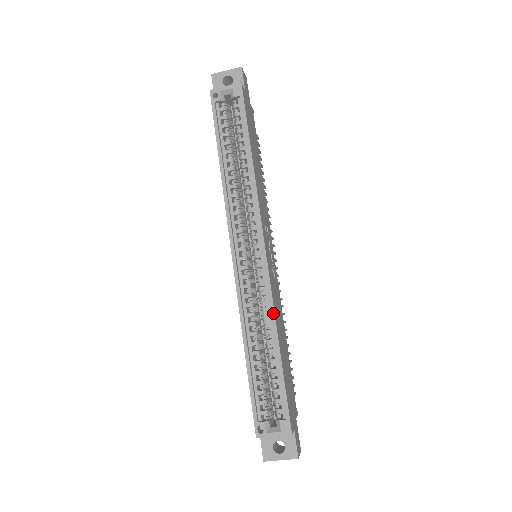
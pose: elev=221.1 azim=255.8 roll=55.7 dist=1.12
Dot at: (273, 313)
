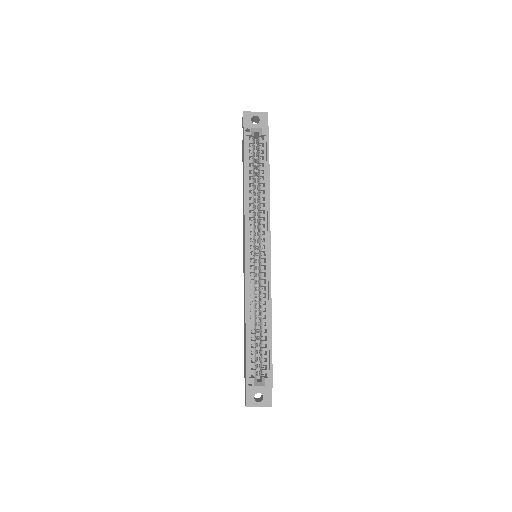
Dot at: (270, 300)
